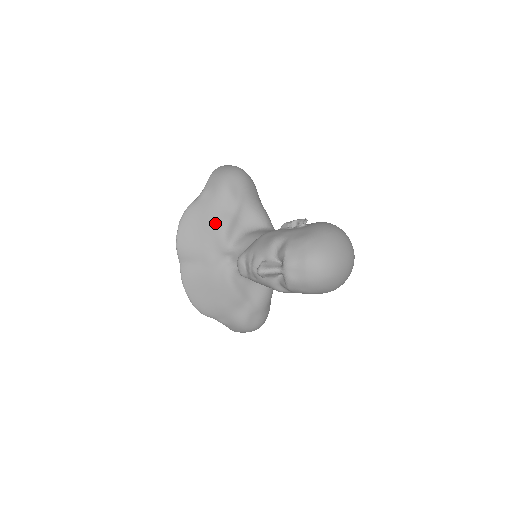
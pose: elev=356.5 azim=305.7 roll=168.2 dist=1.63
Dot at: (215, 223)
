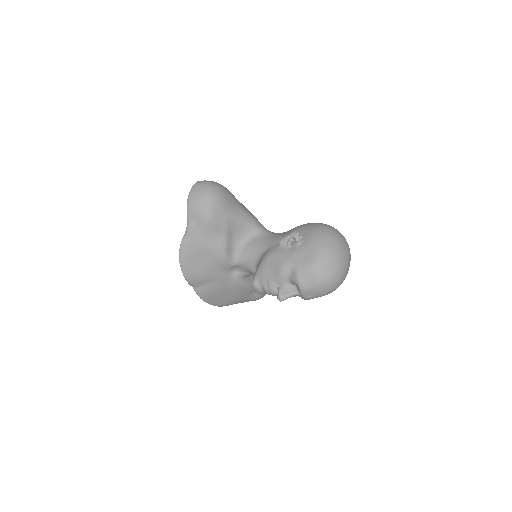
Dot at: (213, 251)
